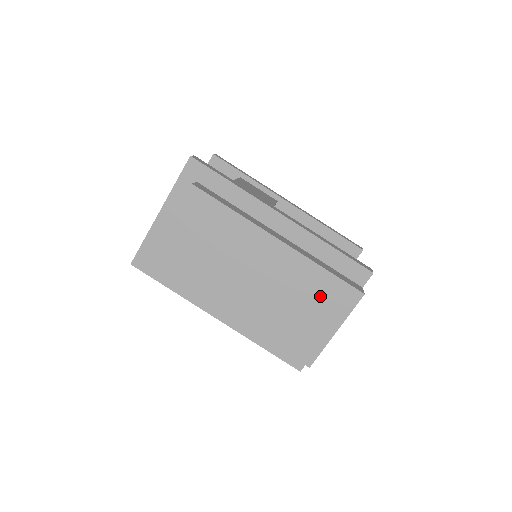
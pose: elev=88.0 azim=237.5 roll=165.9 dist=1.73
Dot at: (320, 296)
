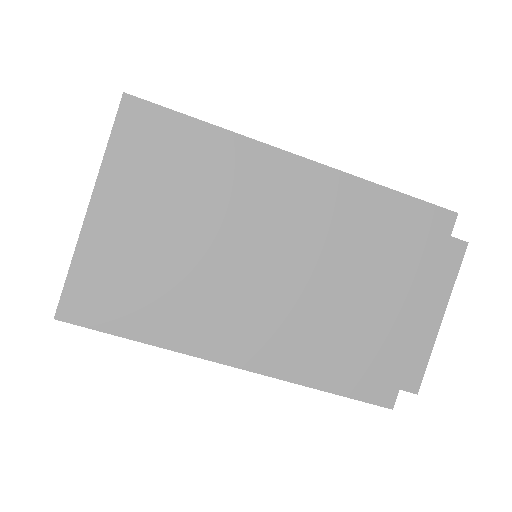
Dot at: (404, 267)
